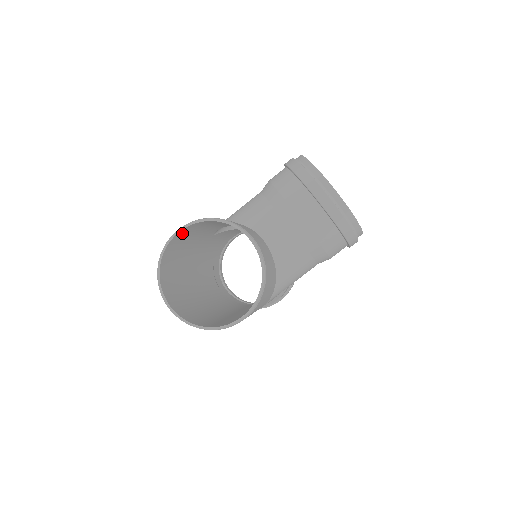
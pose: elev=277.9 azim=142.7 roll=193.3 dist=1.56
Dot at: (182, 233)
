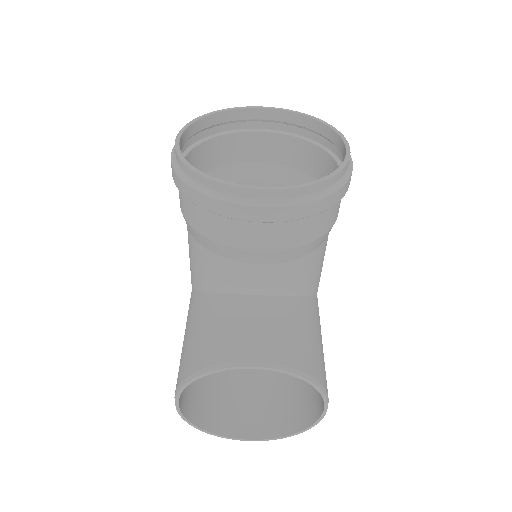
Dot at: occluded
